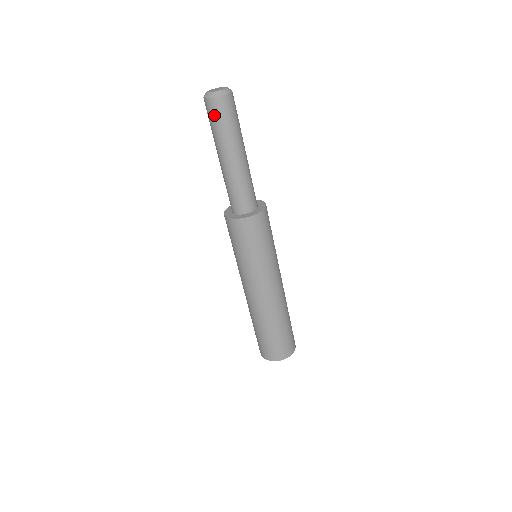
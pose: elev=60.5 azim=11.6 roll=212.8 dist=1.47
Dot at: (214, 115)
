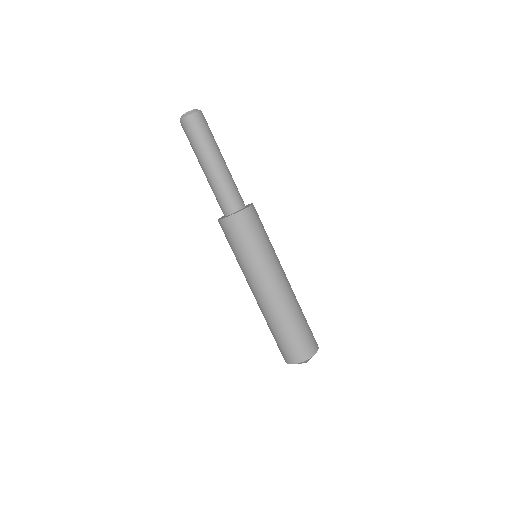
Dot at: (196, 128)
